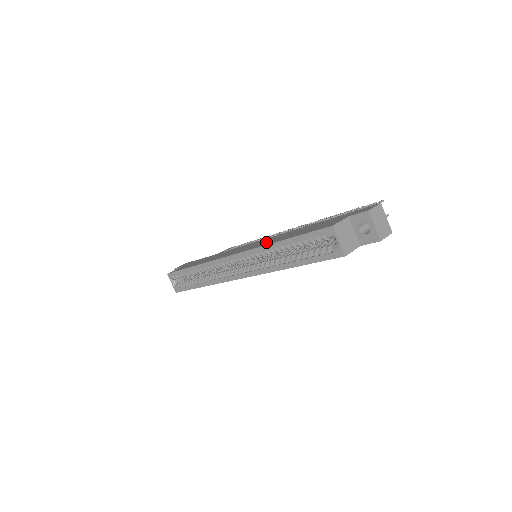
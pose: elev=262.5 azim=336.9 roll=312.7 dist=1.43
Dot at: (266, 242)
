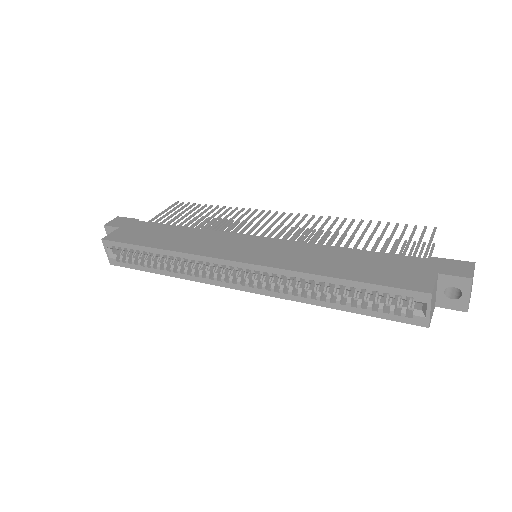
Dot at: (294, 259)
